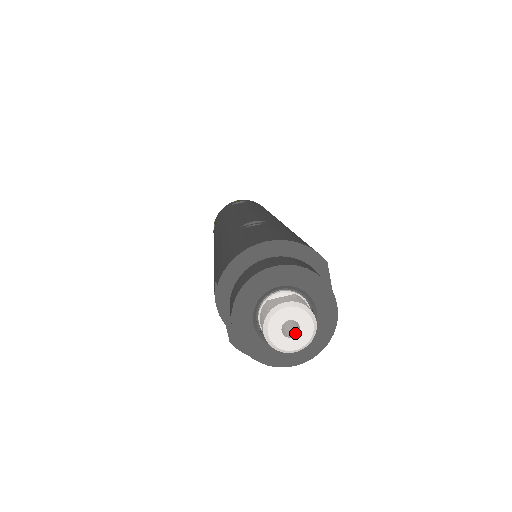
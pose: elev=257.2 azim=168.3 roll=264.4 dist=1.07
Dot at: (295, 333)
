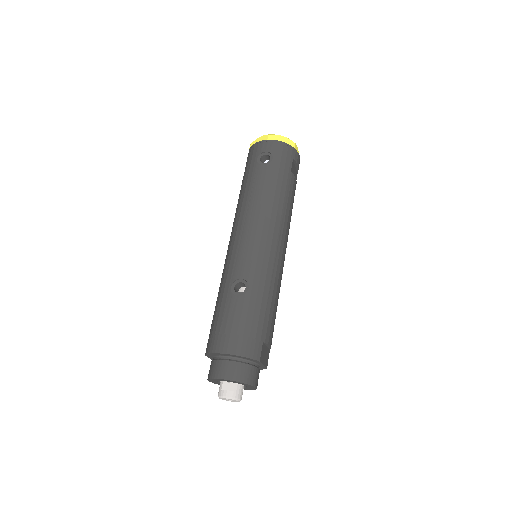
Dot at: occluded
